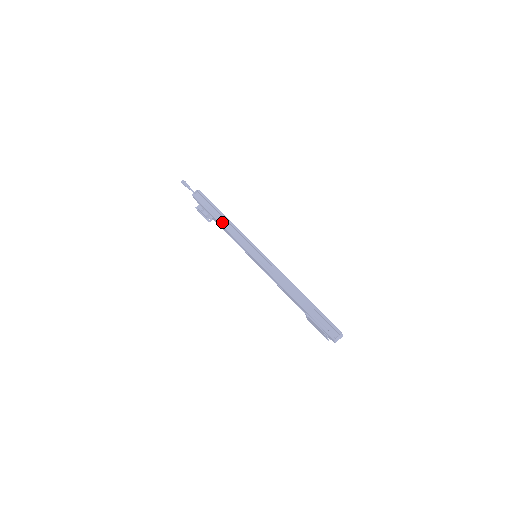
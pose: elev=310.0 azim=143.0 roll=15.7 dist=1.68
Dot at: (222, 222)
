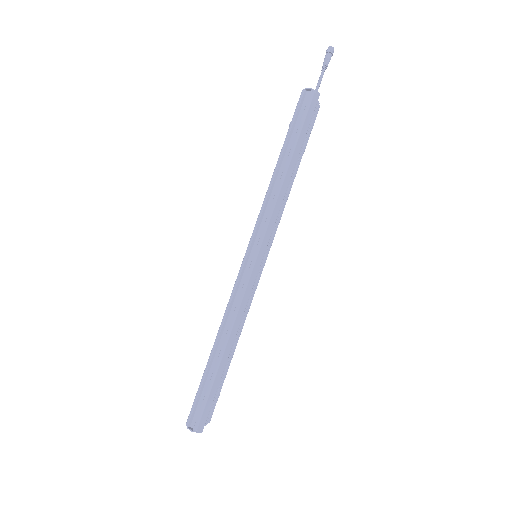
Dot at: (279, 171)
